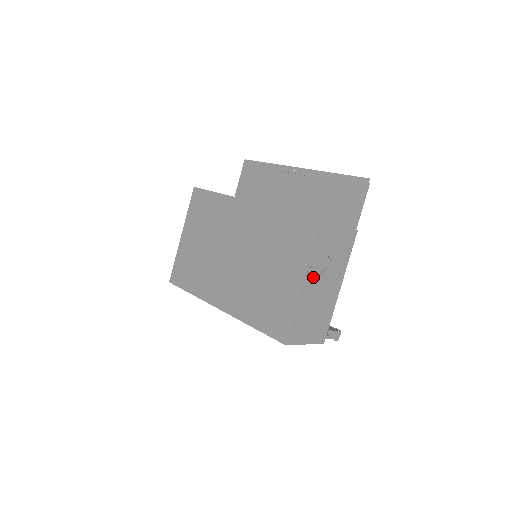
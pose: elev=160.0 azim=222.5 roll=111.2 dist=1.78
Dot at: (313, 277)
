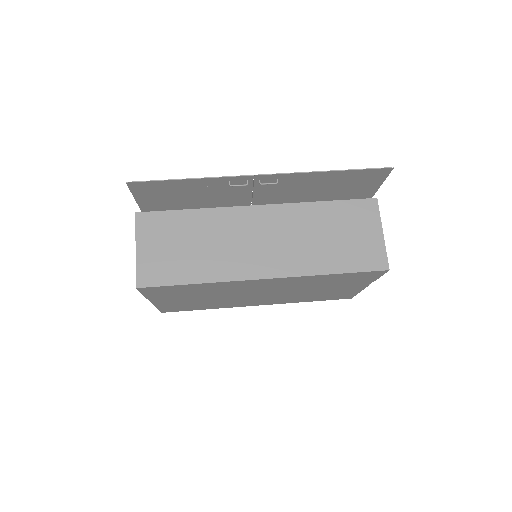
Dot at: occluded
